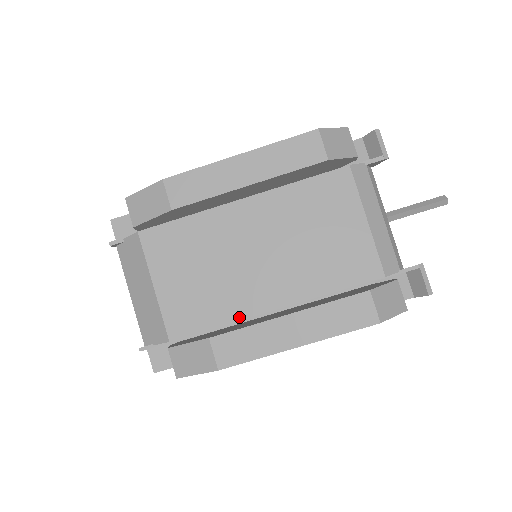
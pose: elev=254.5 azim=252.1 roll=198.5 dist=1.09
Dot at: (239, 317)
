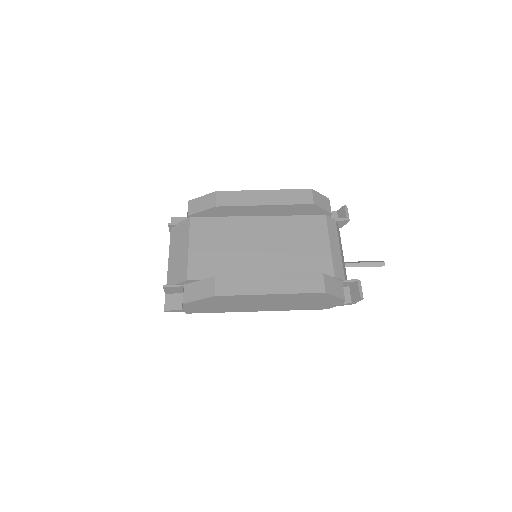
Dot at: occluded
